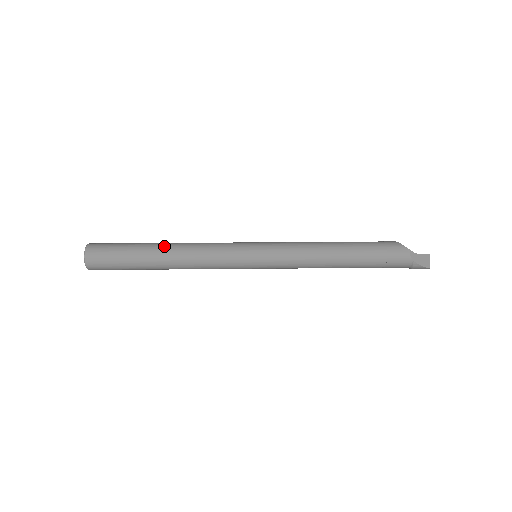
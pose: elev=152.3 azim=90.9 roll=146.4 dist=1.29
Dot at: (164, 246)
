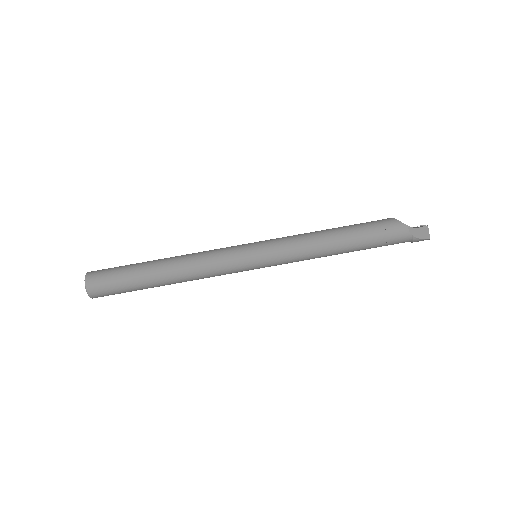
Dot at: (163, 264)
